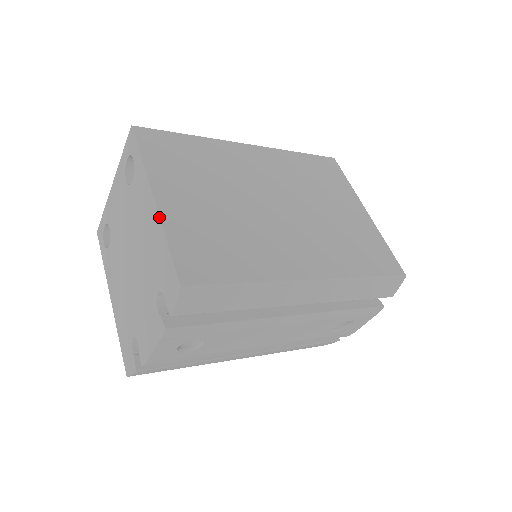
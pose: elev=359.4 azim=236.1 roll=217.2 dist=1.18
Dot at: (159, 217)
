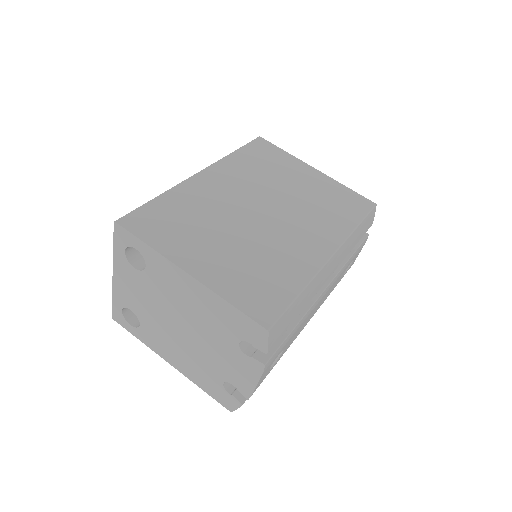
Dot at: (206, 287)
